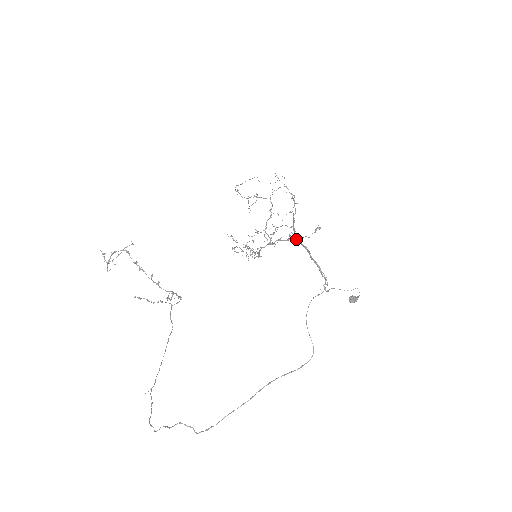
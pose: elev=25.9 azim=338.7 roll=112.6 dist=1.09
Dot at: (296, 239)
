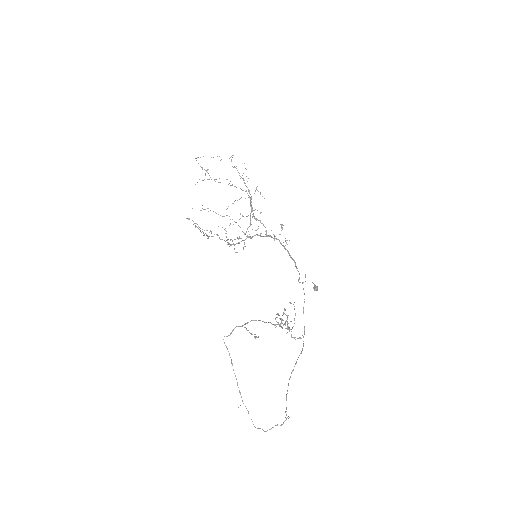
Dot at: occluded
